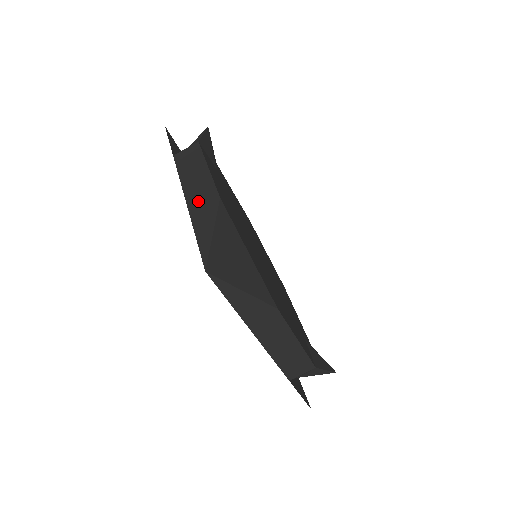
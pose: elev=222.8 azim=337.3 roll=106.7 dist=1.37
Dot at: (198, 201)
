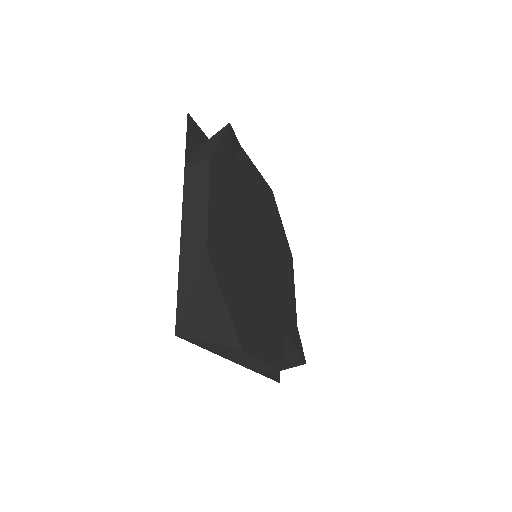
Dot at: (189, 245)
